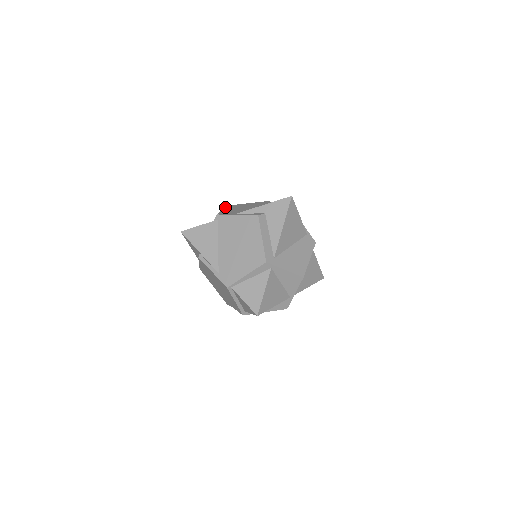
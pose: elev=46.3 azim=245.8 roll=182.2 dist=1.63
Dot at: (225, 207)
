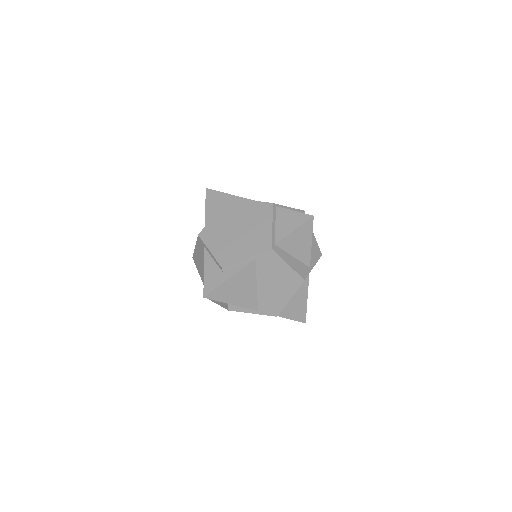
Dot at: occluded
